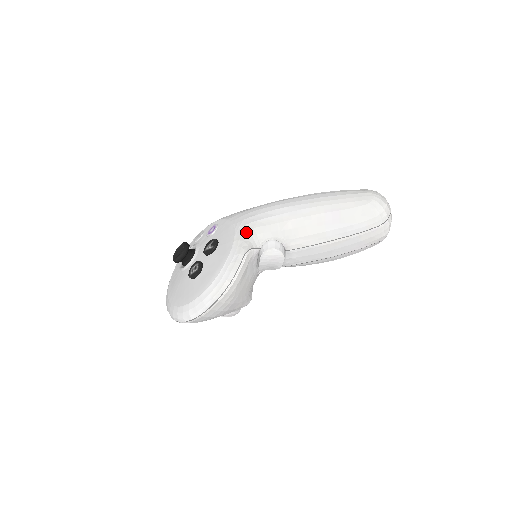
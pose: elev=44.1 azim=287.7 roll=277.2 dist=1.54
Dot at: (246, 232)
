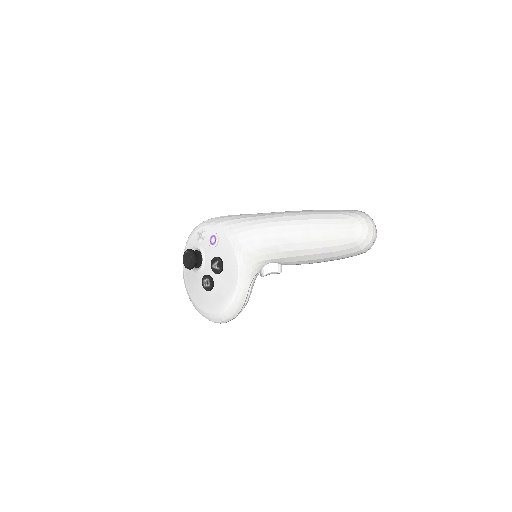
Dot at: (247, 263)
